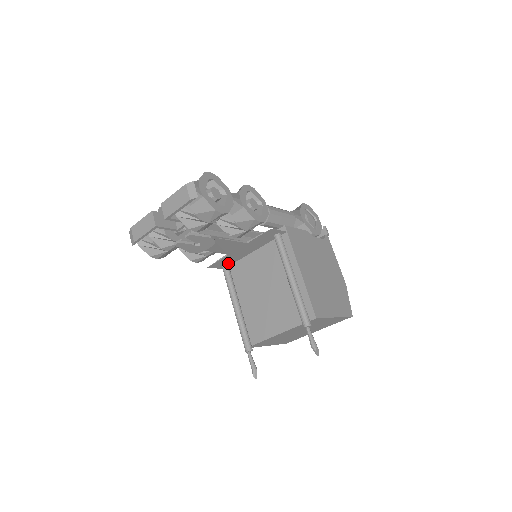
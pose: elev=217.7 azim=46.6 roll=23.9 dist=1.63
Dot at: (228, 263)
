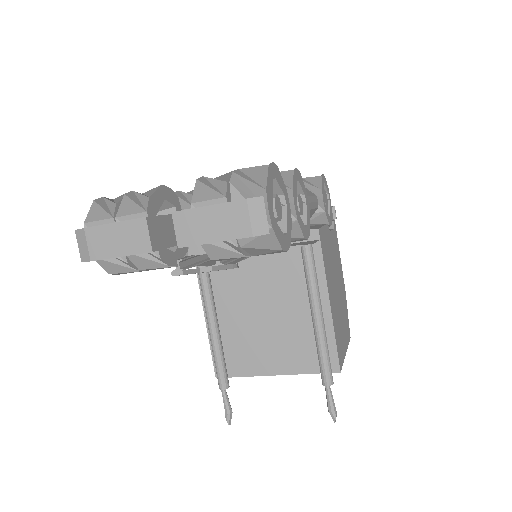
Dot at: occluded
